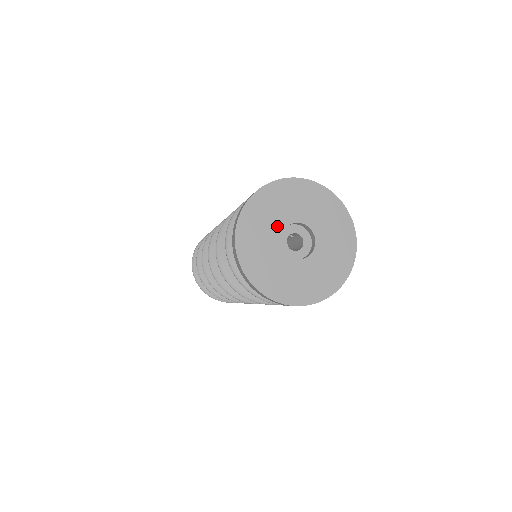
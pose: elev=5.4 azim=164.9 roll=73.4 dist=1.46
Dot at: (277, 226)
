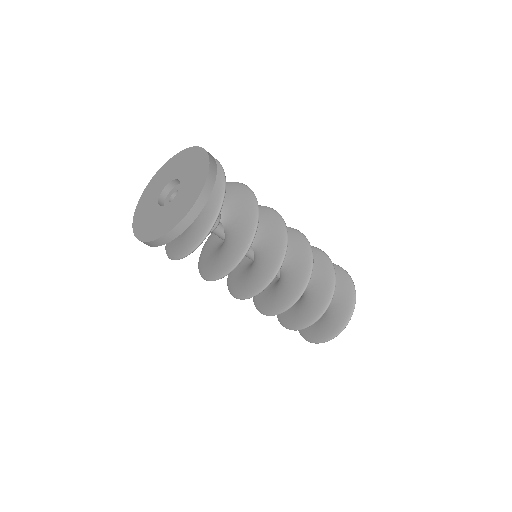
Dot at: (154, 207)
